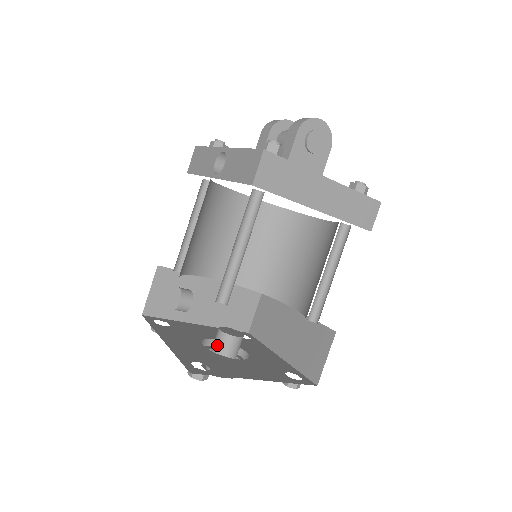
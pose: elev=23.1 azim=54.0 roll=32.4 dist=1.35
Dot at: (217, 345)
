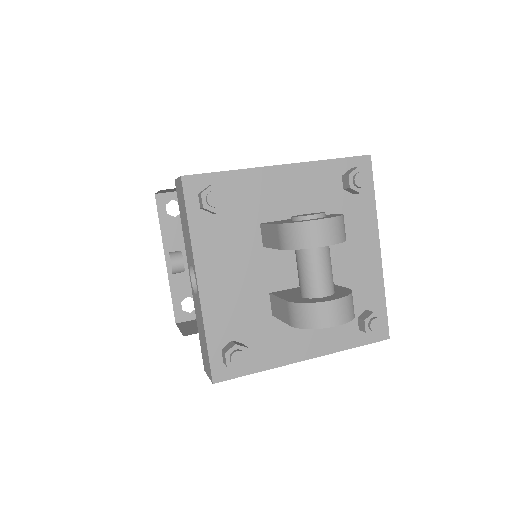
Dot at: occluded
